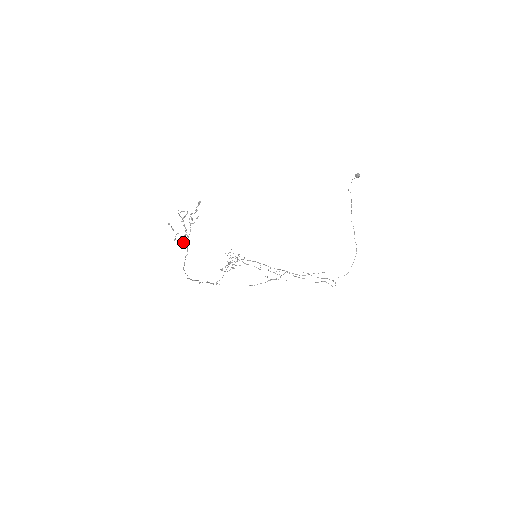
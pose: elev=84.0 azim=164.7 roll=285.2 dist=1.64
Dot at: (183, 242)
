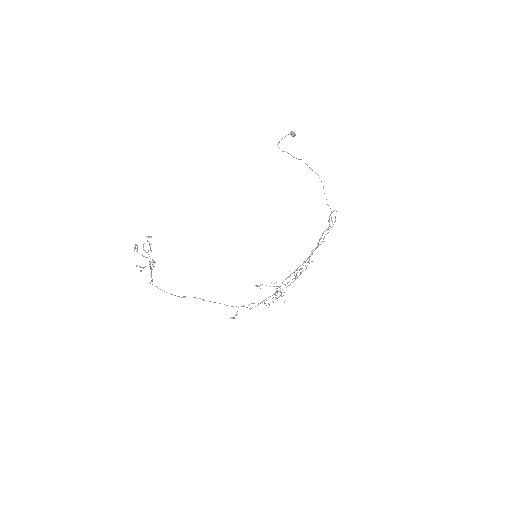
Dot at: (151, 270)
